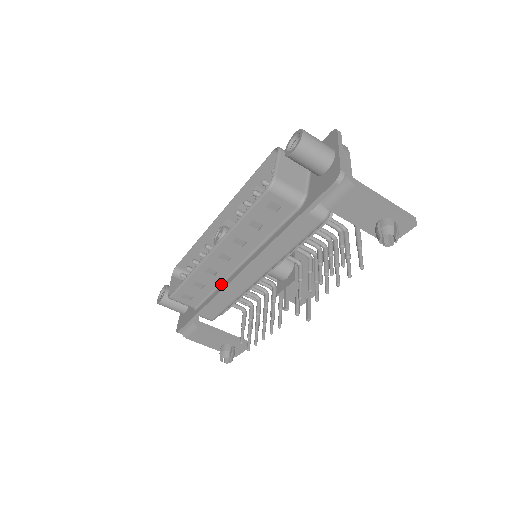
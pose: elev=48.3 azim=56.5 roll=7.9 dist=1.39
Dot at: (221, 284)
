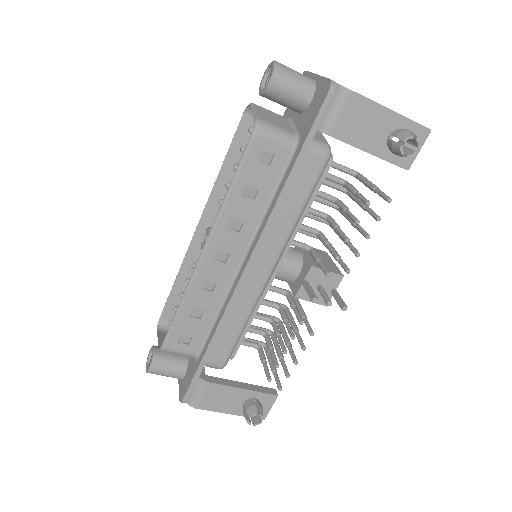
Dot at: (224, 301)
